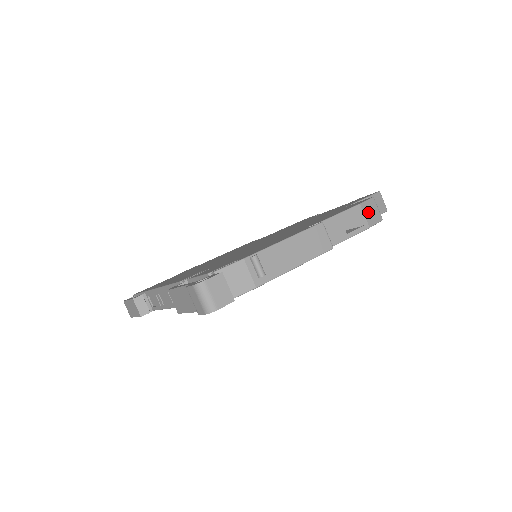
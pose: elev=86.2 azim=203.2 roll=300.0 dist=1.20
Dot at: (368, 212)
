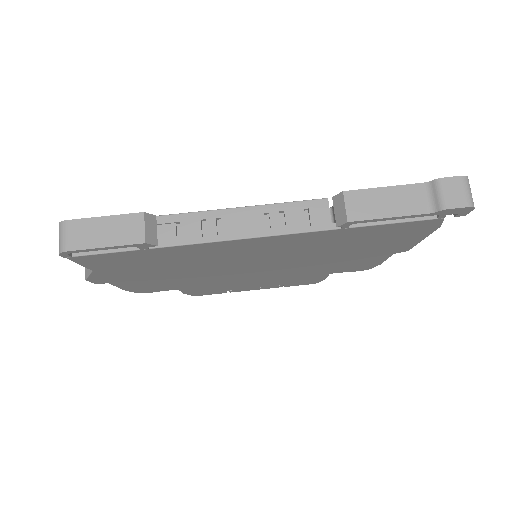
Dot at: occluded
